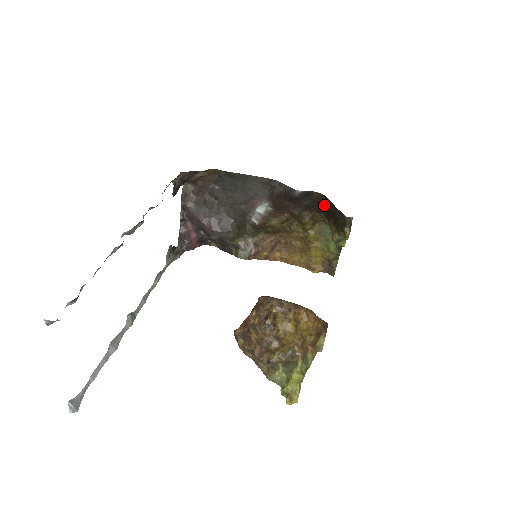
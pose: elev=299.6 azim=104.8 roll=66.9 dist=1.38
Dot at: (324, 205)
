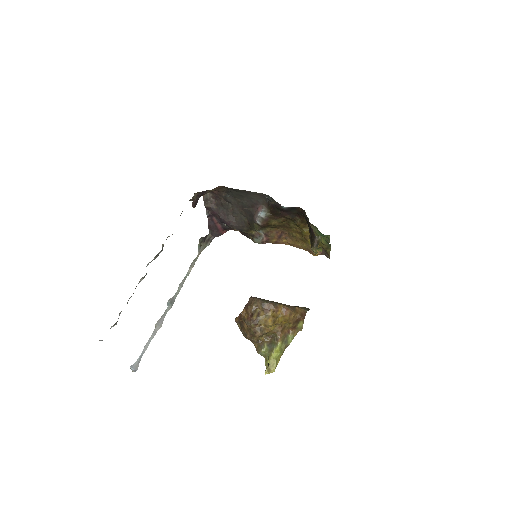
Dot at: (306, 217)
